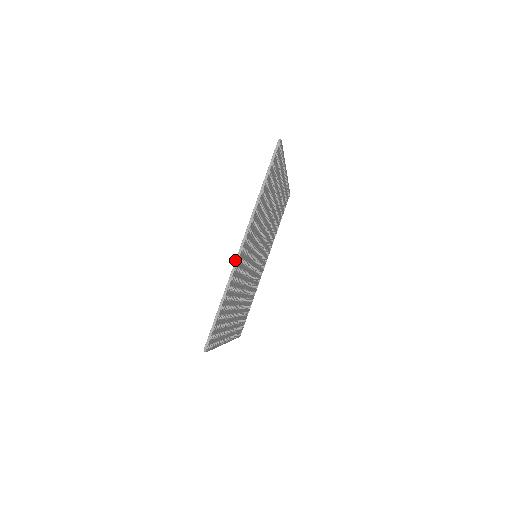
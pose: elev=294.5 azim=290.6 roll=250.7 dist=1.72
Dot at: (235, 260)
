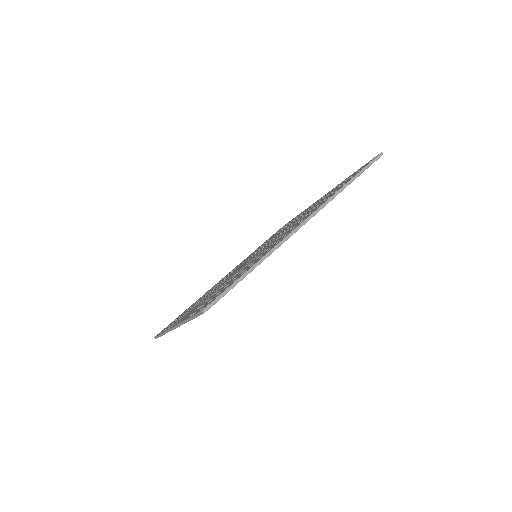
Dot at: (291, 232)
